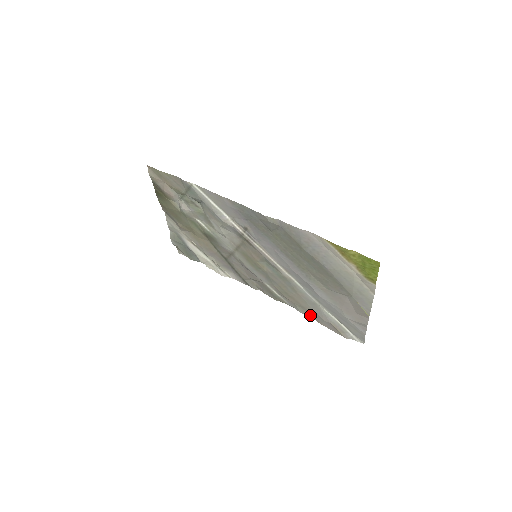
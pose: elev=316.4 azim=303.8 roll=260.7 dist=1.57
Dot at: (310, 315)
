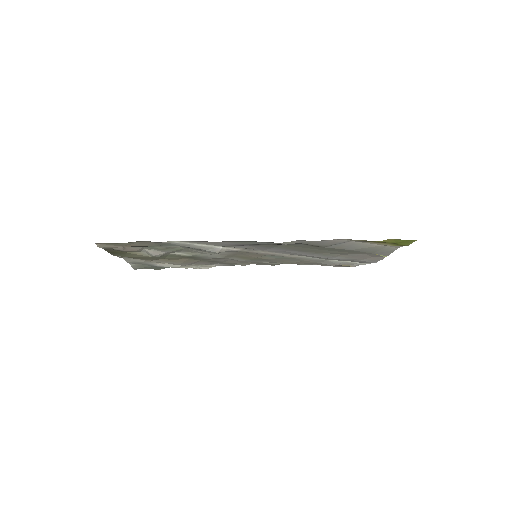
Dot at: (313, 264)
